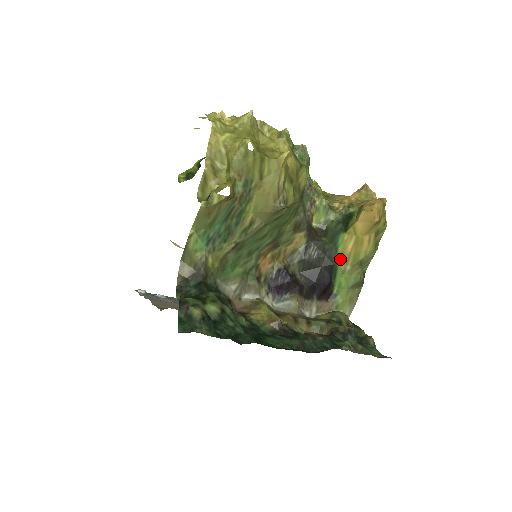
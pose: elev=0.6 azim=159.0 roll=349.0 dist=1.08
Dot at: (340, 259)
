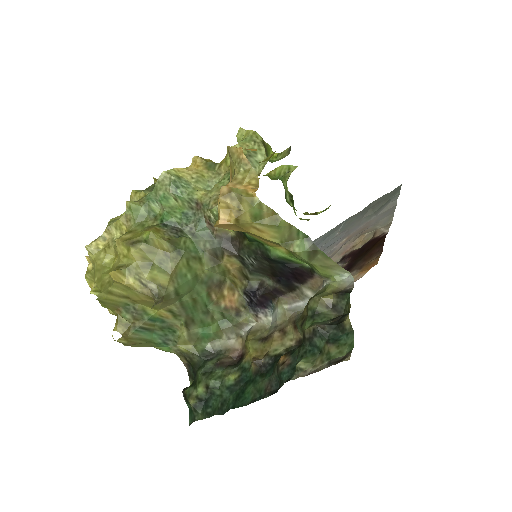
Dot at: (272, 249)
